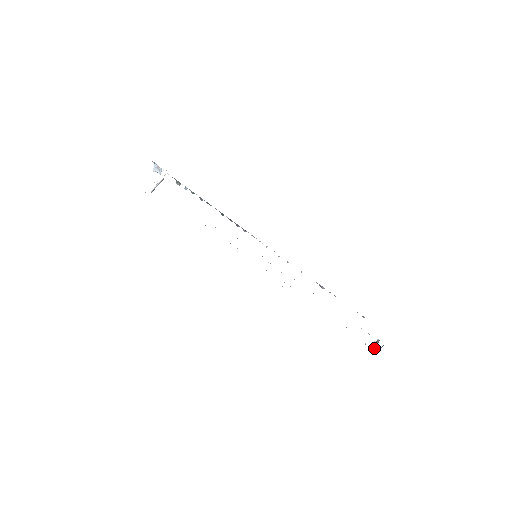
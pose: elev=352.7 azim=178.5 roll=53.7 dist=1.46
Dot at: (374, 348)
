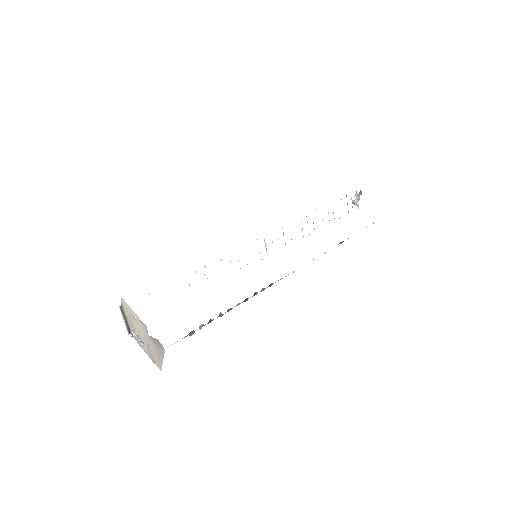
Dot at: occluded
